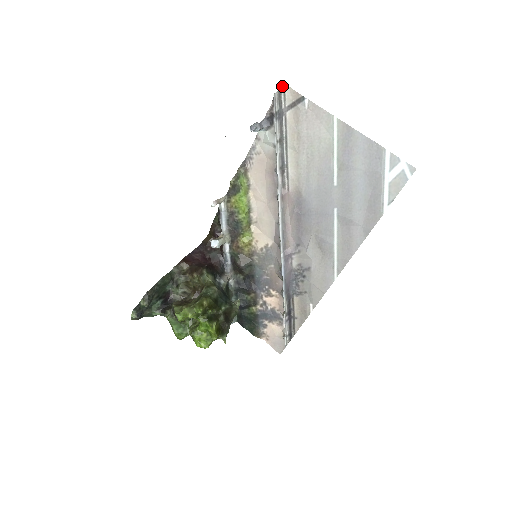
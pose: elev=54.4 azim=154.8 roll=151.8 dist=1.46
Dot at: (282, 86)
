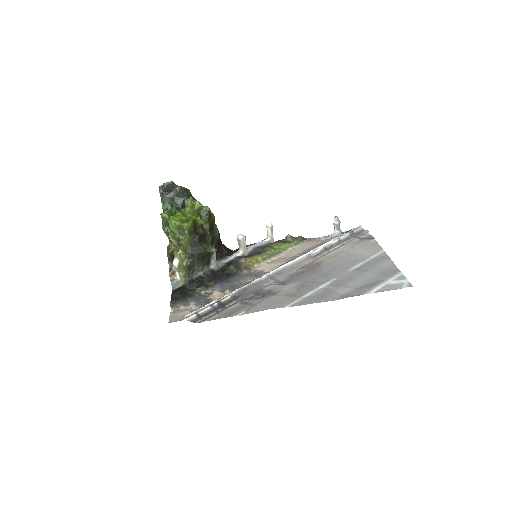
Dot at: (367, 231)
